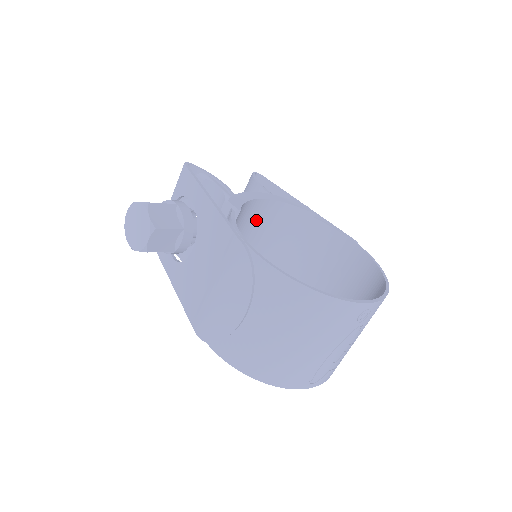
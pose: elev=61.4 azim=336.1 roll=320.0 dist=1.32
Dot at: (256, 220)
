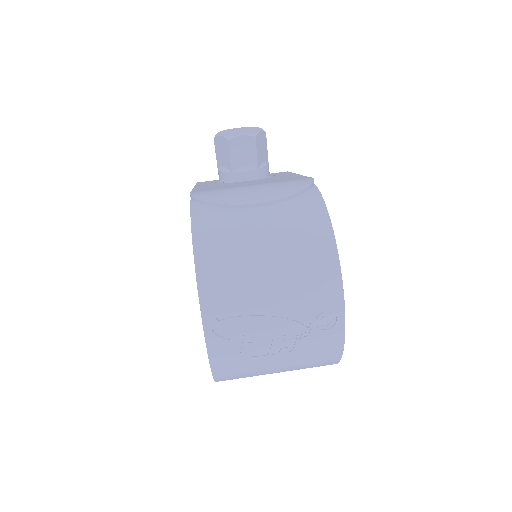
Dot at: occluded
